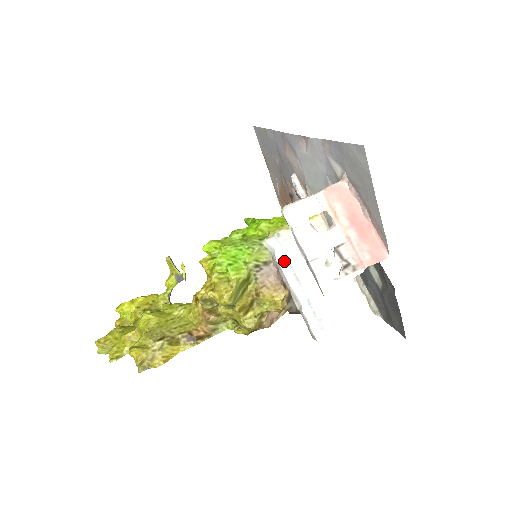
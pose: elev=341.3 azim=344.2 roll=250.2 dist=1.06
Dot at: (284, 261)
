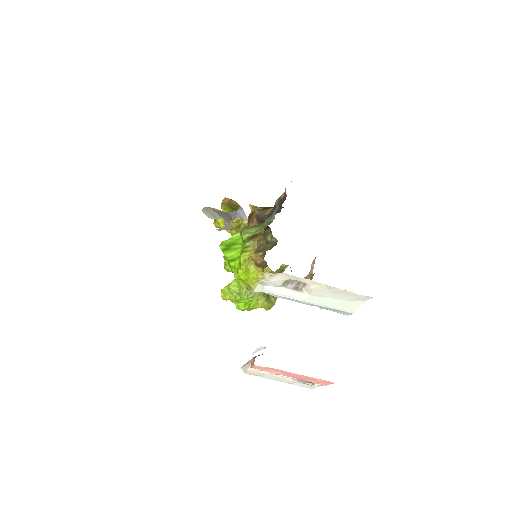
Dot at: (277, 296)
